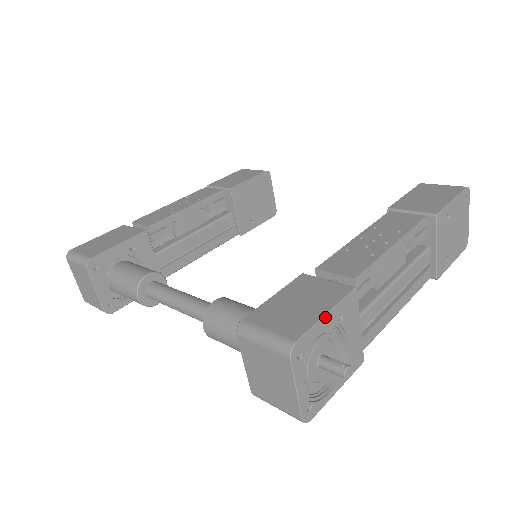
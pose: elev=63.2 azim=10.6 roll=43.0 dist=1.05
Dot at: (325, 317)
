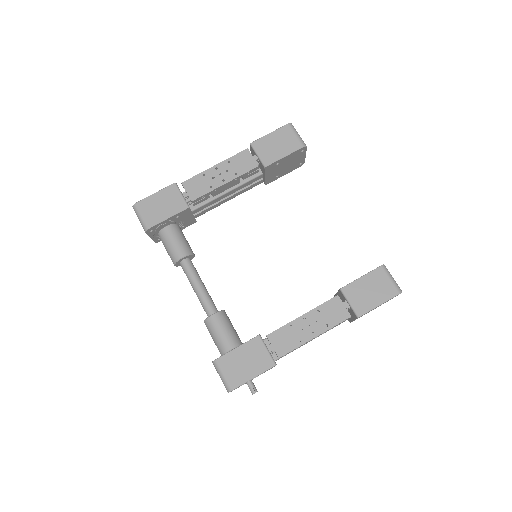
Dot at: occluded
